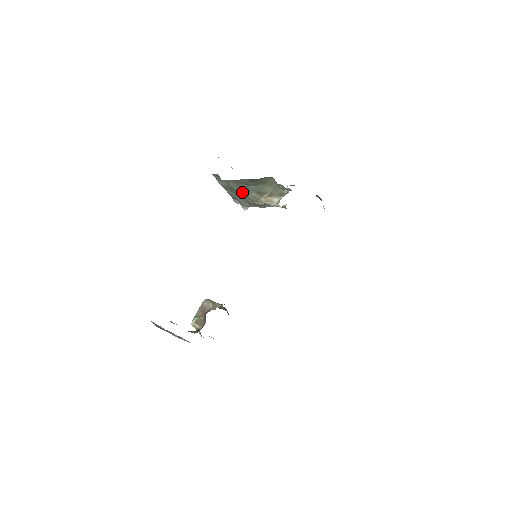
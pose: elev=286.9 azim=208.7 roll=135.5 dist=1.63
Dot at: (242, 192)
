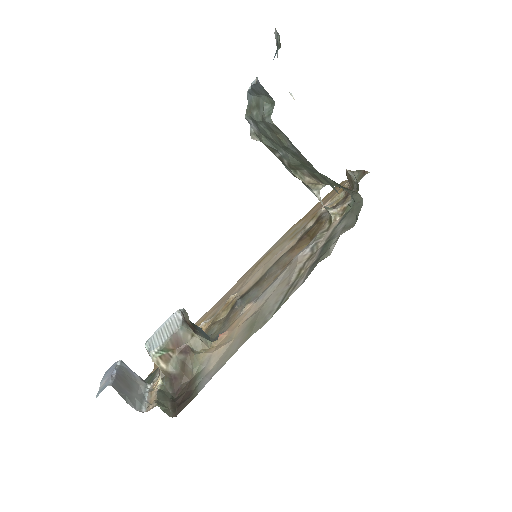
Dot at: (291, 155)
